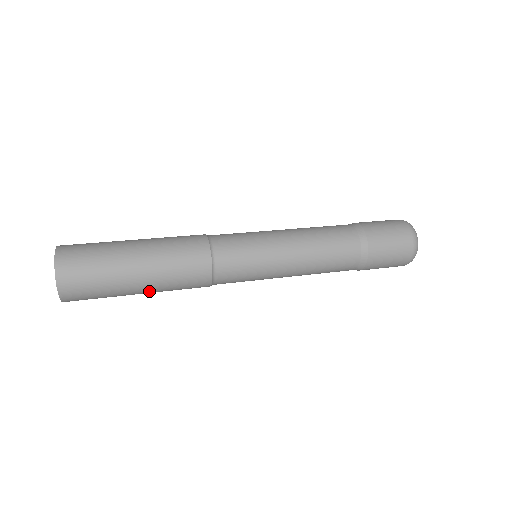
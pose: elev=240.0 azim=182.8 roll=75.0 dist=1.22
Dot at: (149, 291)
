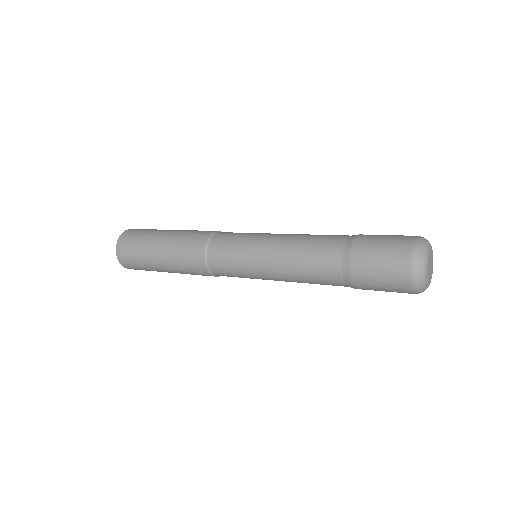
Dot at: (164, 259)
